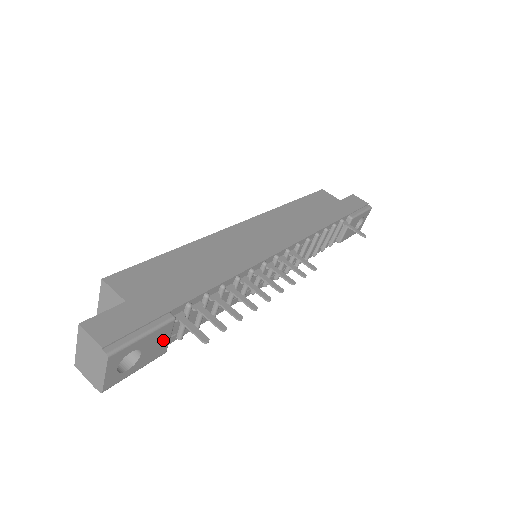
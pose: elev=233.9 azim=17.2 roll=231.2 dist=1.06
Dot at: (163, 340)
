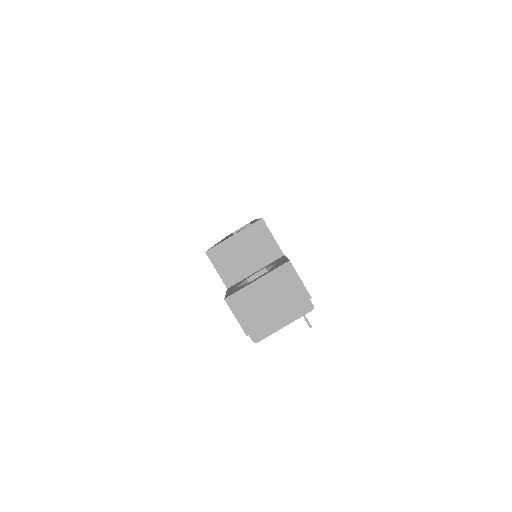
Dot at: occluded
